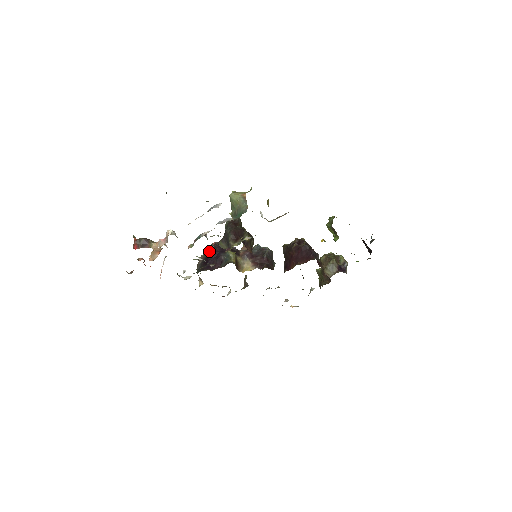
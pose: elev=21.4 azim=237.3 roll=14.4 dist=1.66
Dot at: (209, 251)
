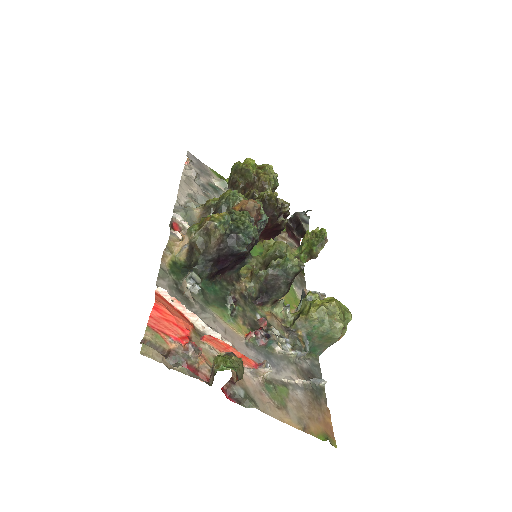
Dot at: (239, 255)
